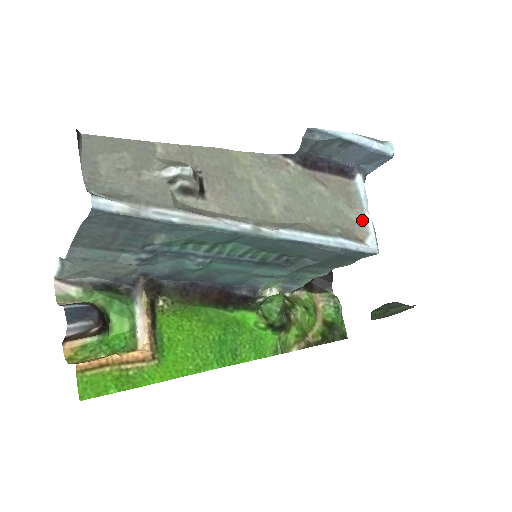
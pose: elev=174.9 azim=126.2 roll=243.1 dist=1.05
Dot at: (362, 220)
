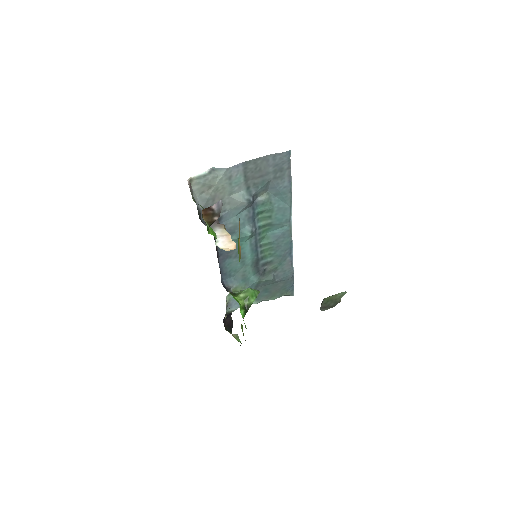
Dot at: occluded
